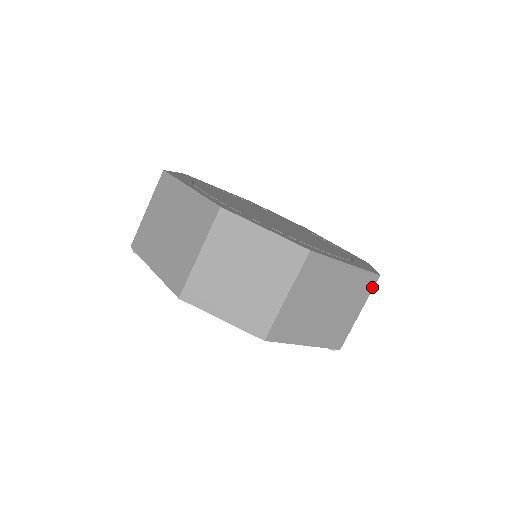
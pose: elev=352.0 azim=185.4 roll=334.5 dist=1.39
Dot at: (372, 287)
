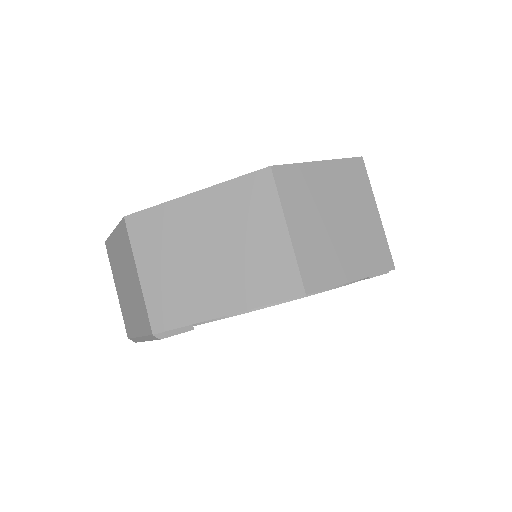
Dot at: occluded
